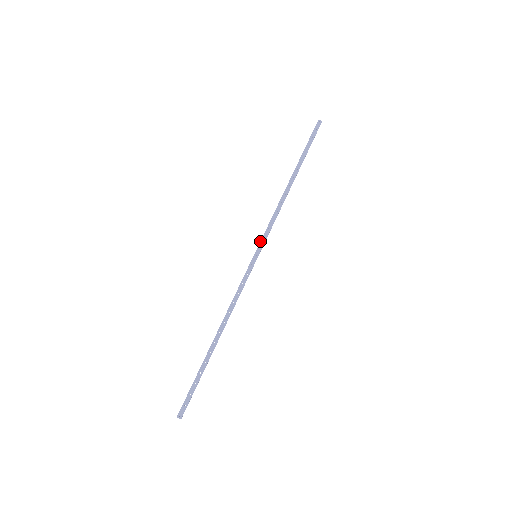
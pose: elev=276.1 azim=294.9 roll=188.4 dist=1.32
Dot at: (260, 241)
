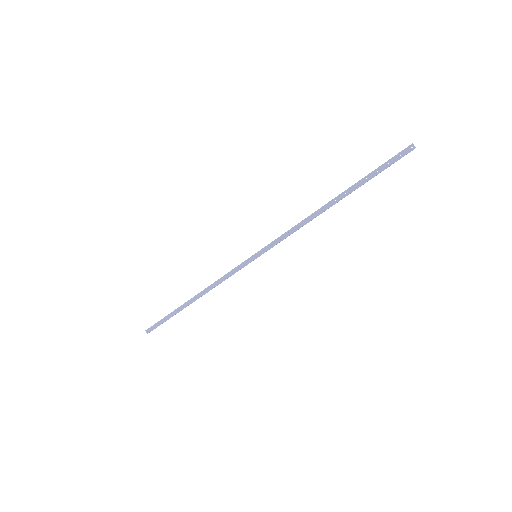
Dot at: occluded
